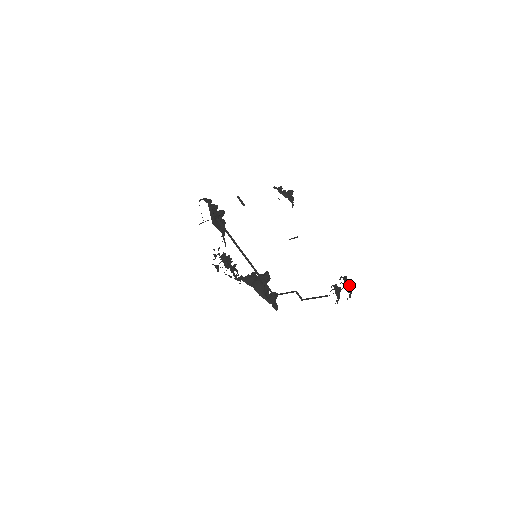
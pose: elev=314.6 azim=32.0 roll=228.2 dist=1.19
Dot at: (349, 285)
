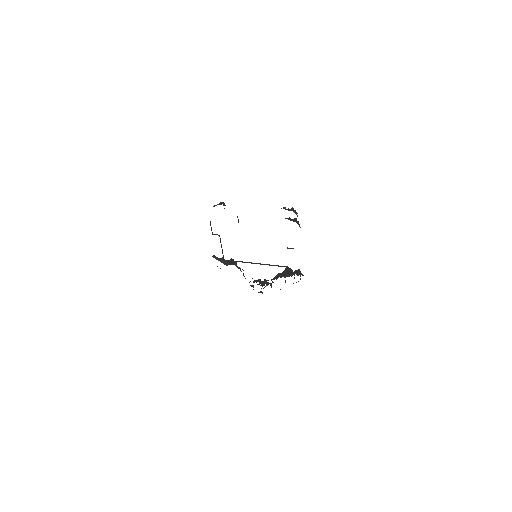
Dot at: (289, 209)
